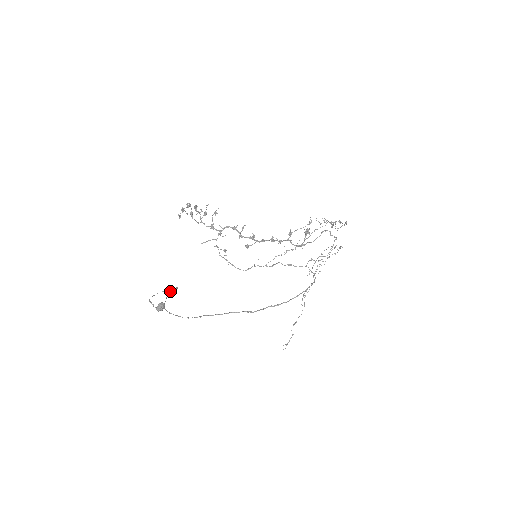
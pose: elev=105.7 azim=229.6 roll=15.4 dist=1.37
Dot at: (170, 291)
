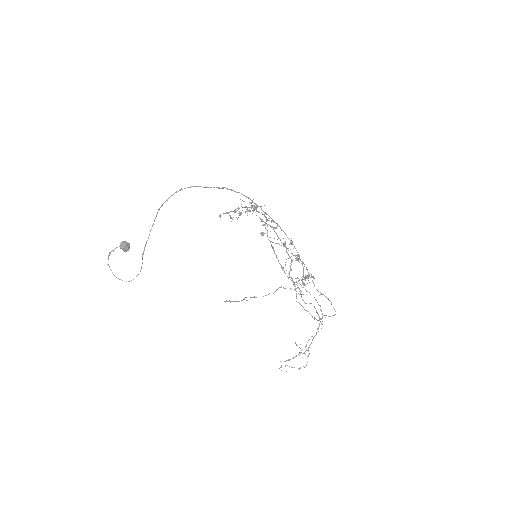
Dot at: occluded
